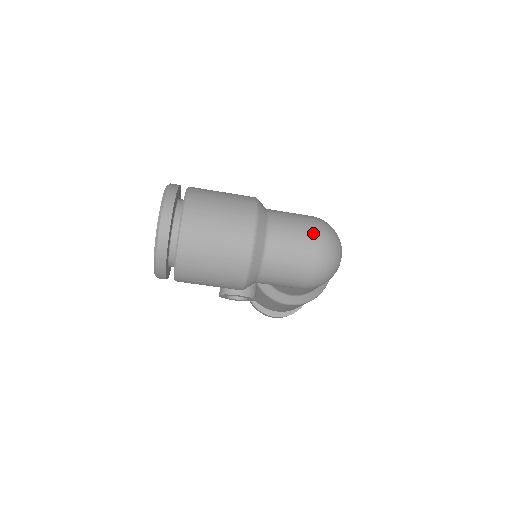
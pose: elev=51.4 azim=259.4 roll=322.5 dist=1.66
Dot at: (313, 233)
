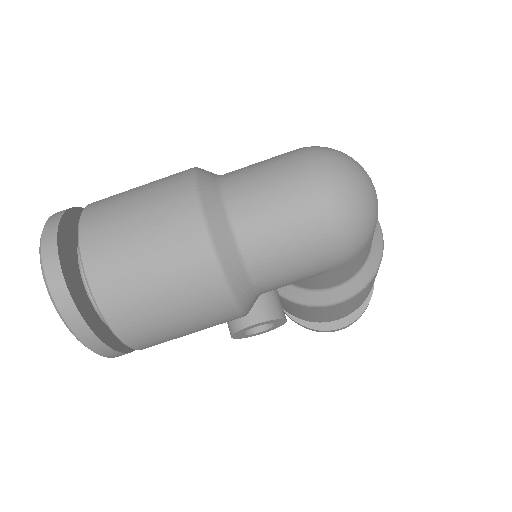
Dot at: (301, 169)
